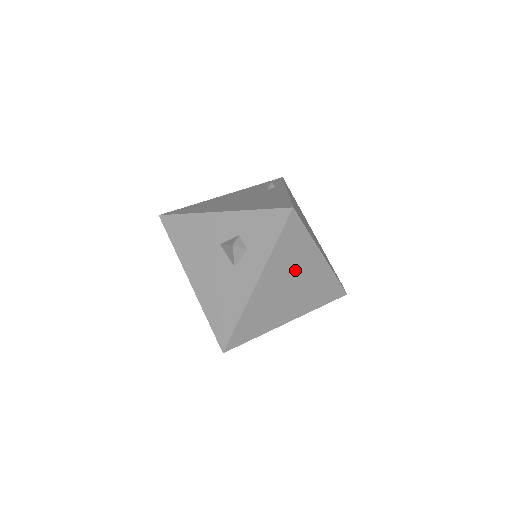
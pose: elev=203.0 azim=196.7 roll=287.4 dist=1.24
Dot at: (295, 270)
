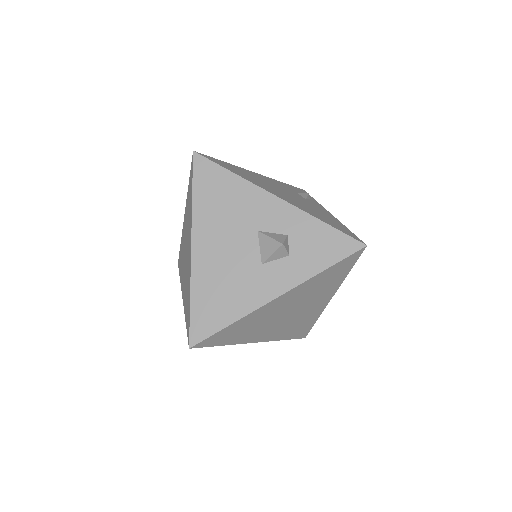
Dot at: (308, 300)
